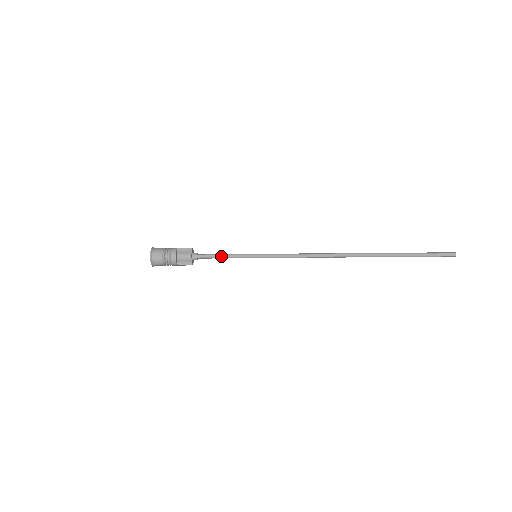
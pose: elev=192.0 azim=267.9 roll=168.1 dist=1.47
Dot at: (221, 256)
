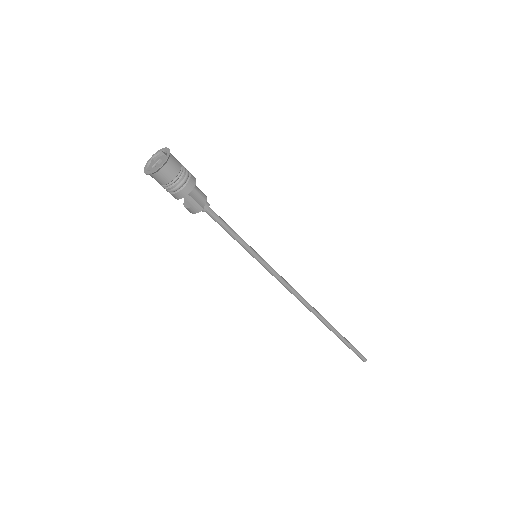
Dot at: (230, 227)
